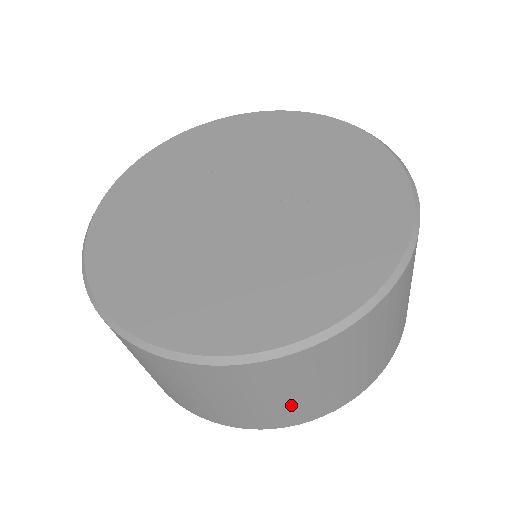
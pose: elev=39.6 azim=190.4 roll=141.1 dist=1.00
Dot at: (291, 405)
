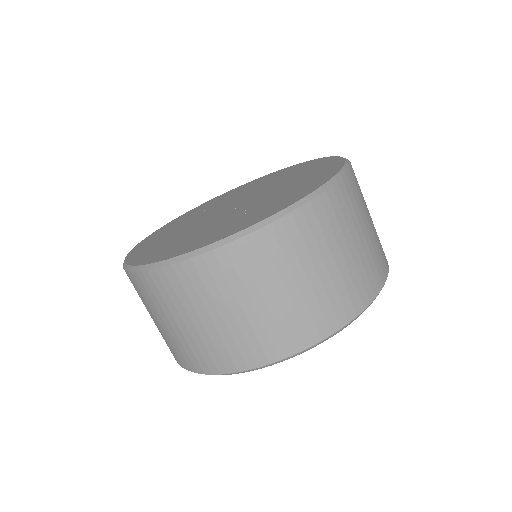
Dot at: (217, 335)
